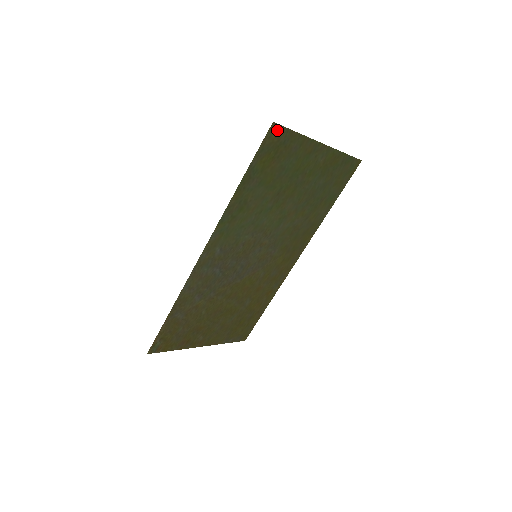
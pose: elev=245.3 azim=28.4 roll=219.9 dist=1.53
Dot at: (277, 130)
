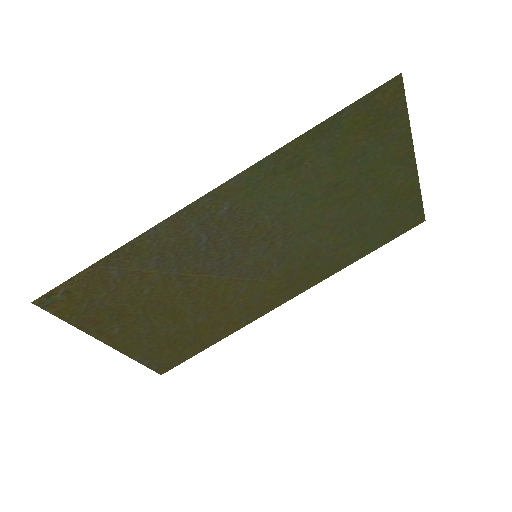
Dot at: (396, 90)
